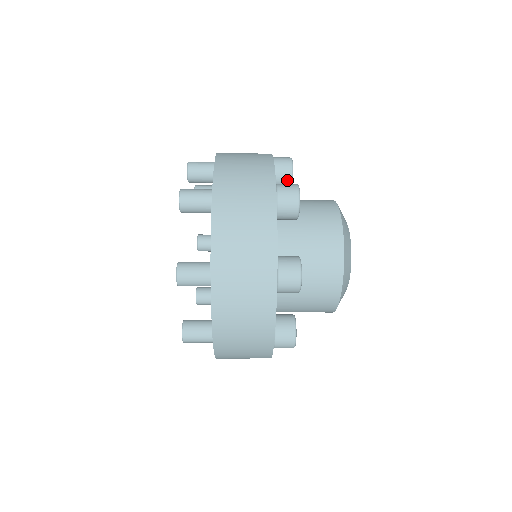
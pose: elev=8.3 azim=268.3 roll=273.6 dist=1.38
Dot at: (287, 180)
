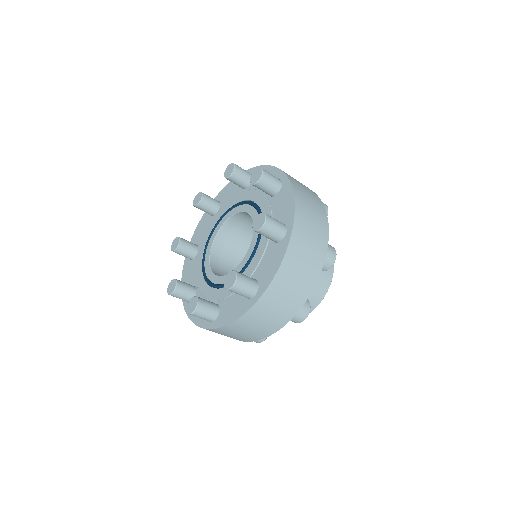
Dot at: occluded
